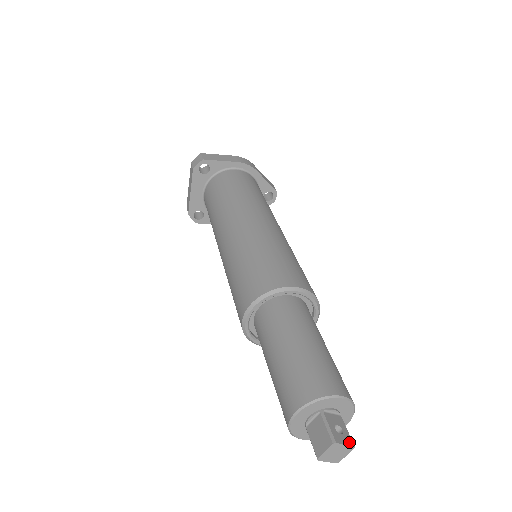
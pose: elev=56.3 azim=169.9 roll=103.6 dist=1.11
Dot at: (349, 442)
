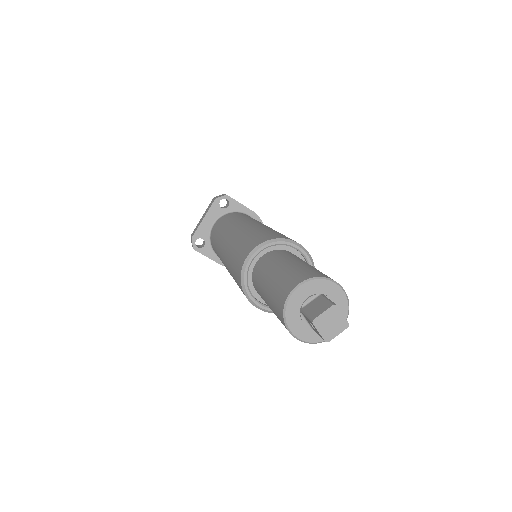
Dot at: (345, 318)
